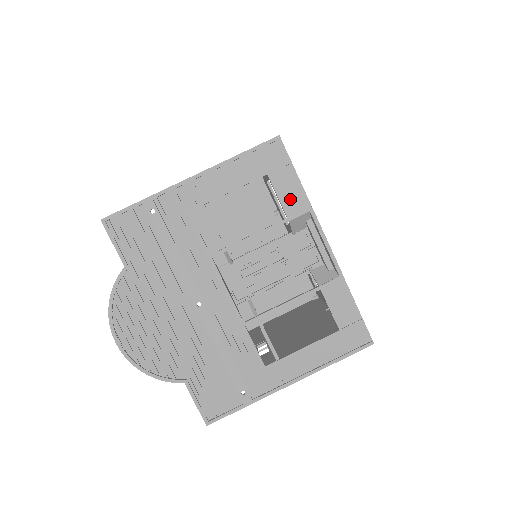
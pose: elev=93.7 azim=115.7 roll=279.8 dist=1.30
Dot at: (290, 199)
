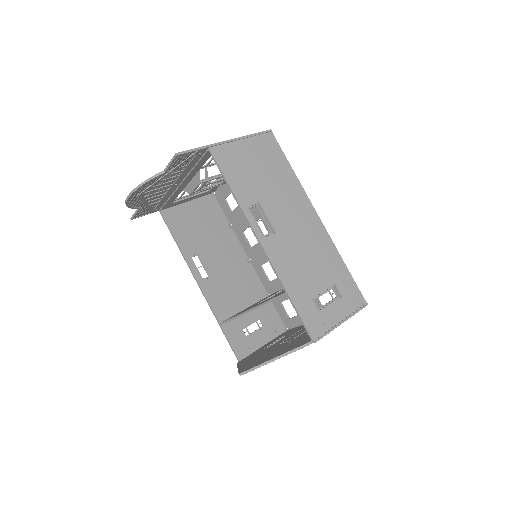
Dot at: occluded
